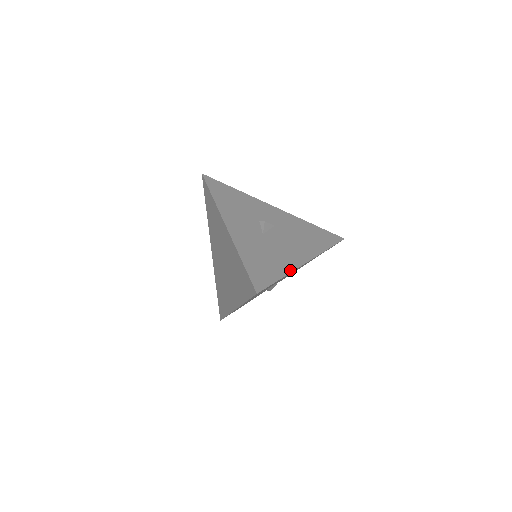
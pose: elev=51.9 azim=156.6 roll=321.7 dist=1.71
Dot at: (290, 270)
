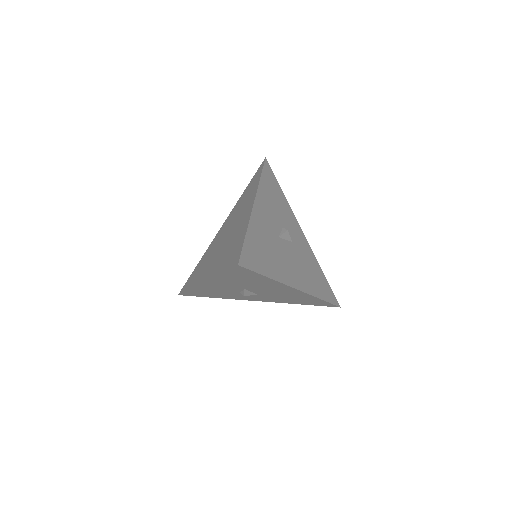
Dot at: (279, 279)
